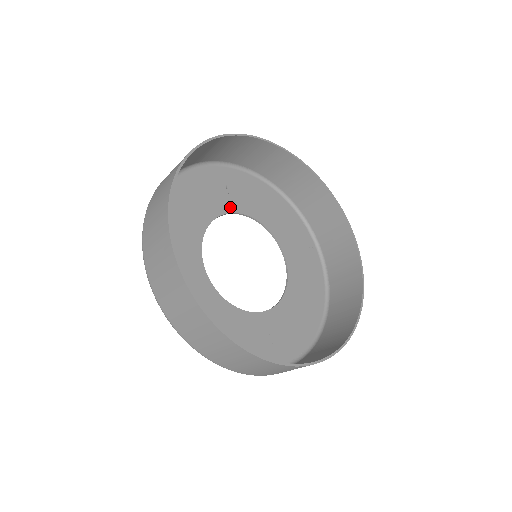
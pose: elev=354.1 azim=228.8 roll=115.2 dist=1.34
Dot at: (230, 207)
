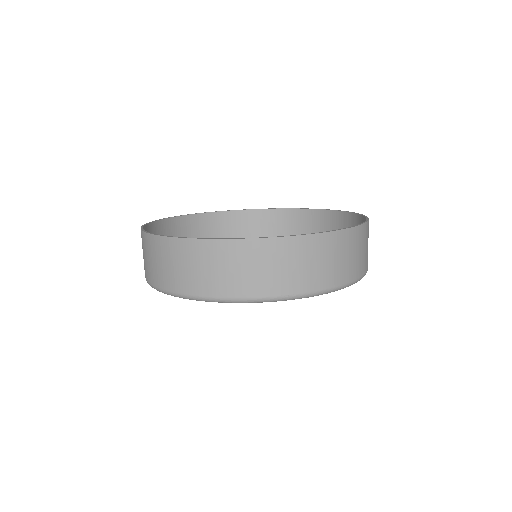
Dot at: occluded
